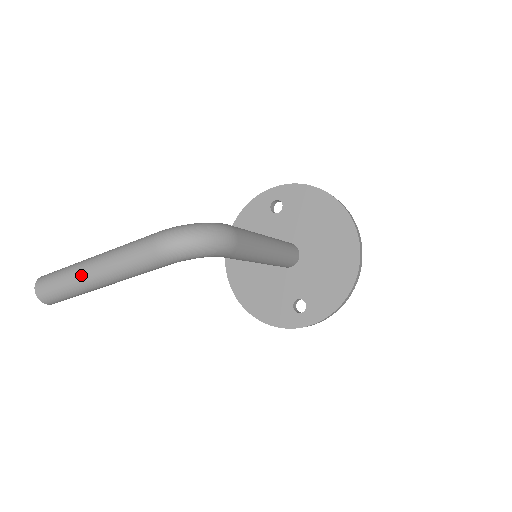
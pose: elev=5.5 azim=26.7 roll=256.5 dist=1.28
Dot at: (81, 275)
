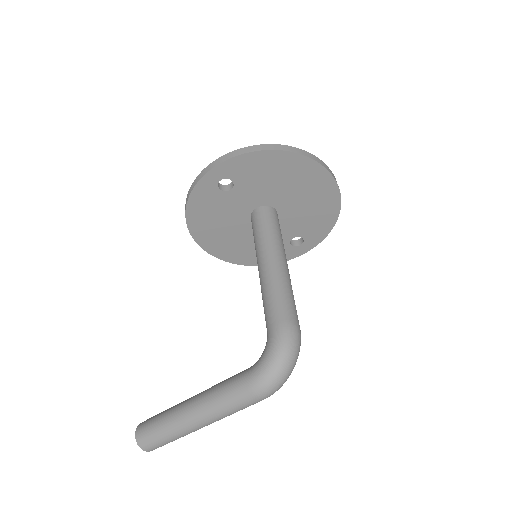
Dot at: (191, 432)
